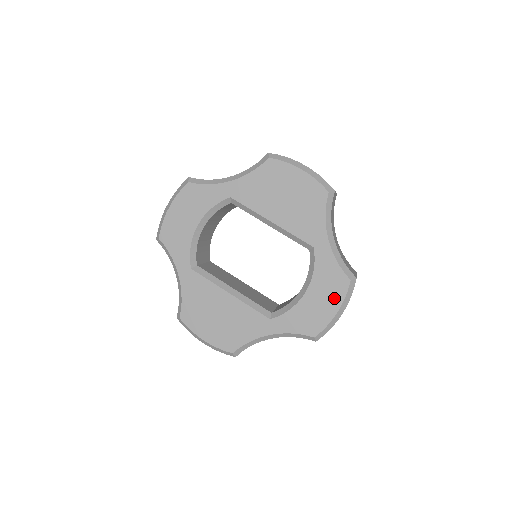
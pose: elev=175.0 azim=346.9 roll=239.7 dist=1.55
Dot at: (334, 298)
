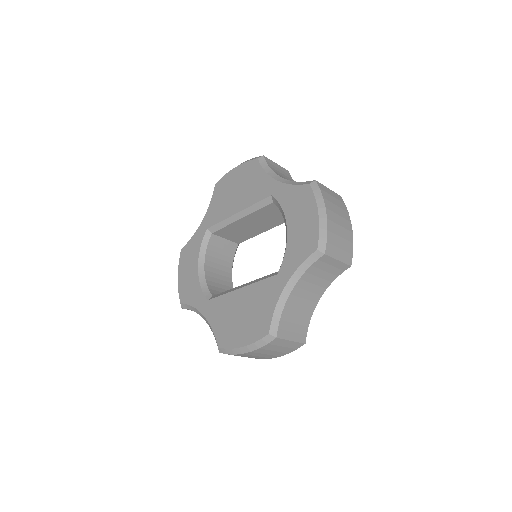
Dot at: (308, 207)
